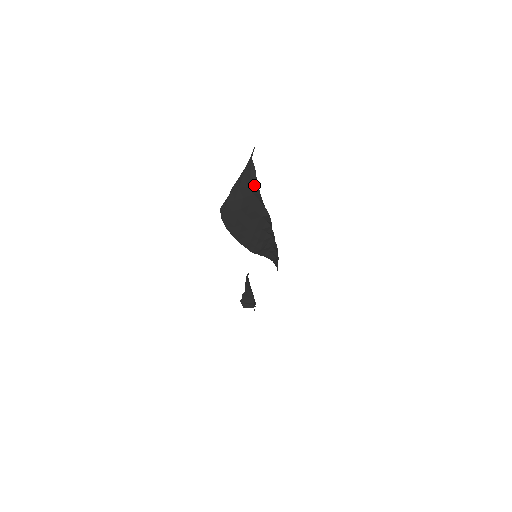
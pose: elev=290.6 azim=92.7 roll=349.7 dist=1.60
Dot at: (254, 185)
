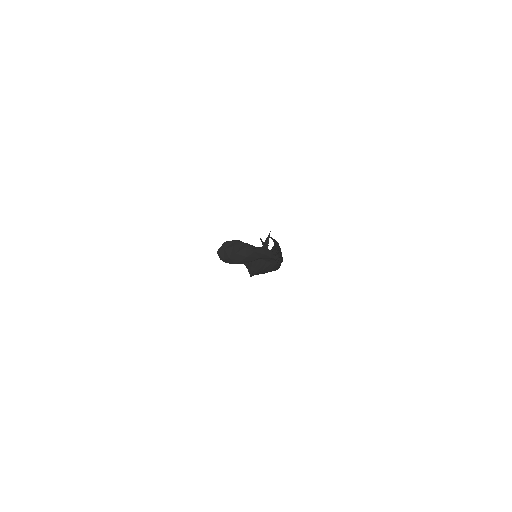
Dot at: occluded
